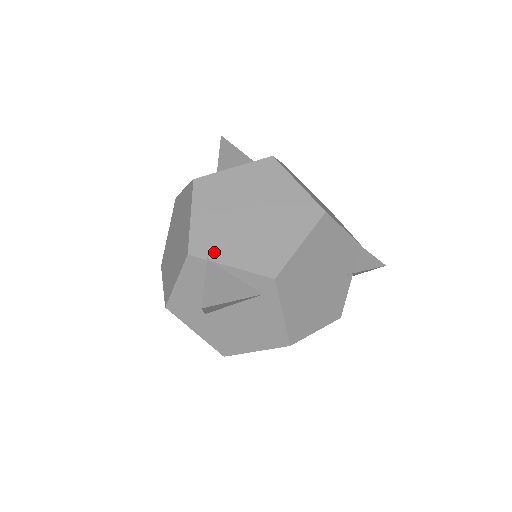
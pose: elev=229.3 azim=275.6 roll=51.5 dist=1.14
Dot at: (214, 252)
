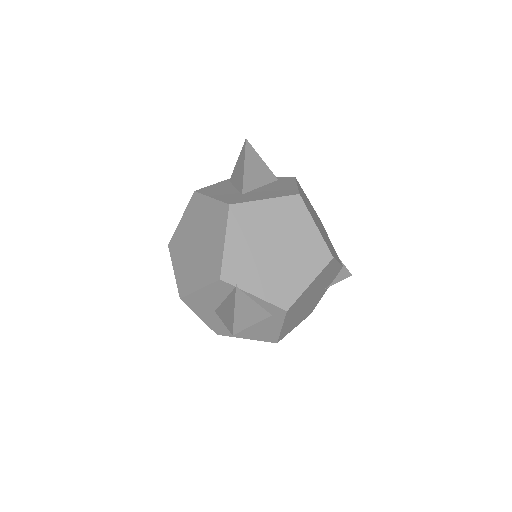
Dot at: (242, 280)
